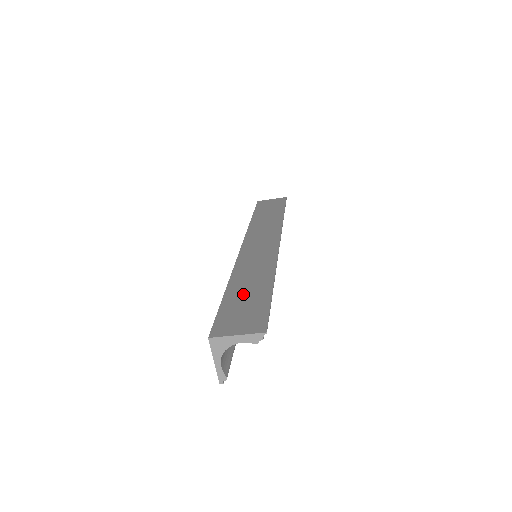
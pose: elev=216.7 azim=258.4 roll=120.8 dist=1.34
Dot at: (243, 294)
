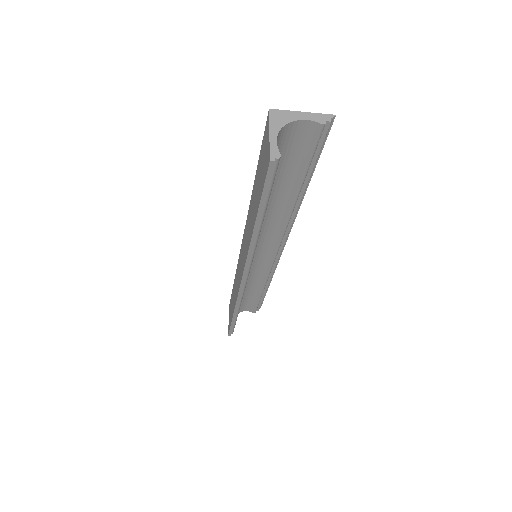
Dot at: occluded
